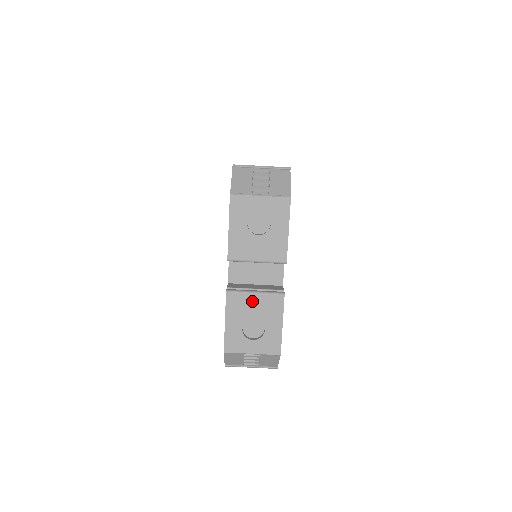
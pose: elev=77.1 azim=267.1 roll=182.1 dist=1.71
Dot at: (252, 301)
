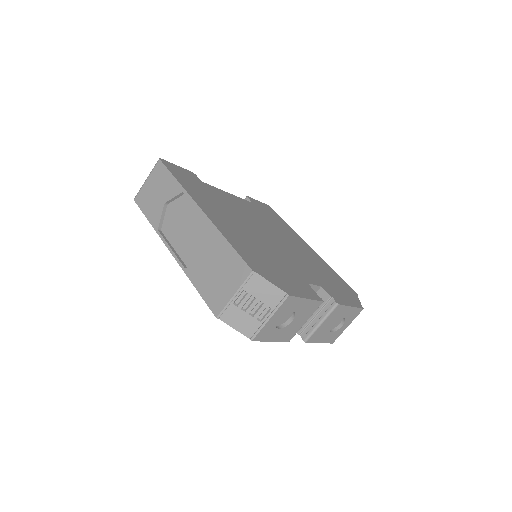
Dot at: (324, 326)
